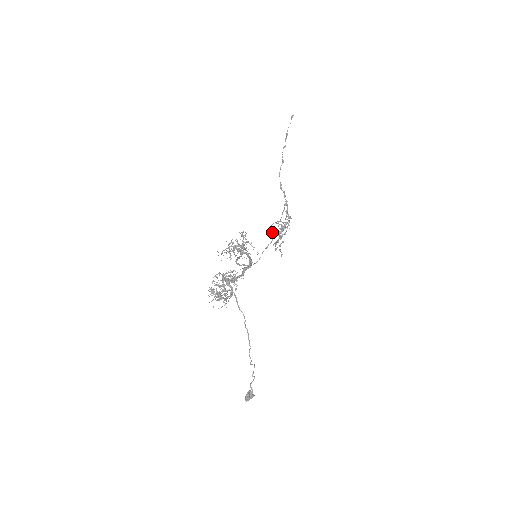
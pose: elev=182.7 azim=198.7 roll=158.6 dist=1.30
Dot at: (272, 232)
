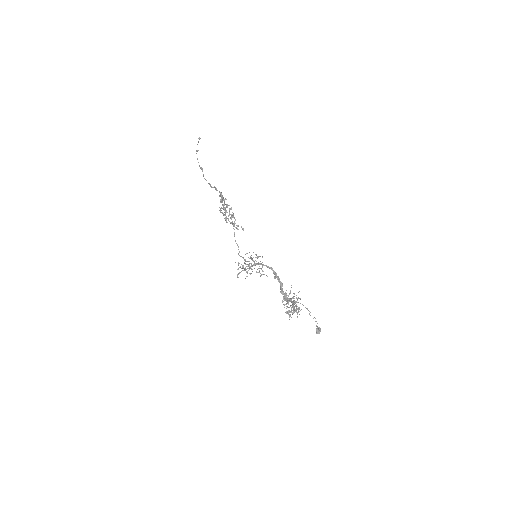
Dot at: (231, 222)
